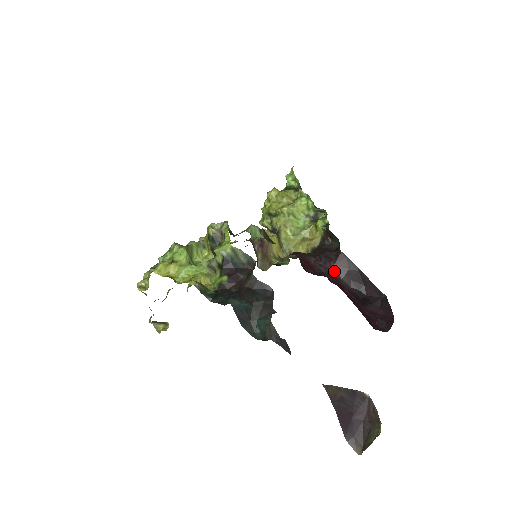
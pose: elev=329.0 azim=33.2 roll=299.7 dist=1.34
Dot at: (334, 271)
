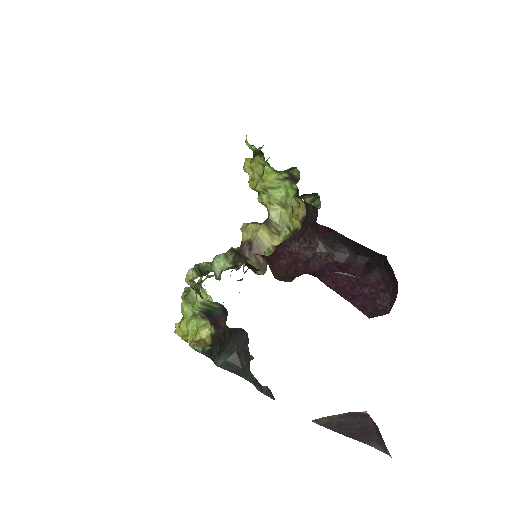
Dot at: (323, 247)
